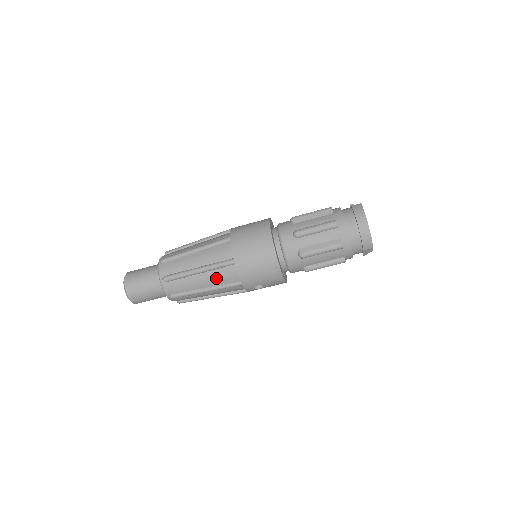
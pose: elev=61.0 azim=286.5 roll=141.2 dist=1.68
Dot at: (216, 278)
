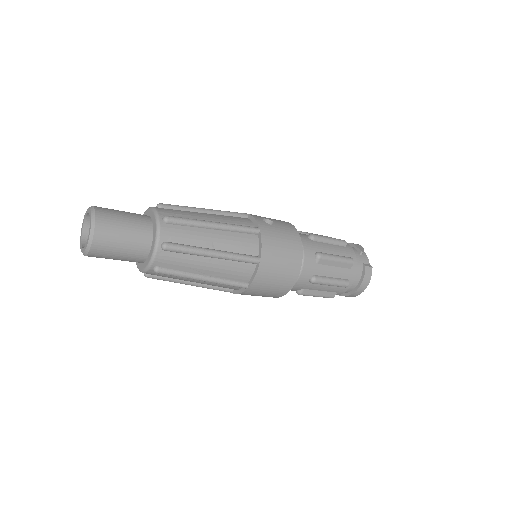
Dot at: (213, 285)
